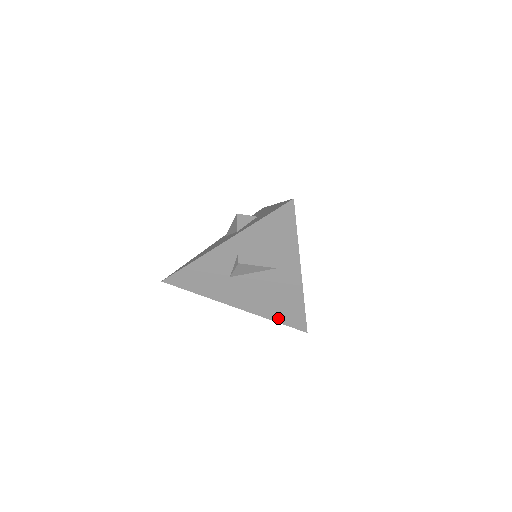
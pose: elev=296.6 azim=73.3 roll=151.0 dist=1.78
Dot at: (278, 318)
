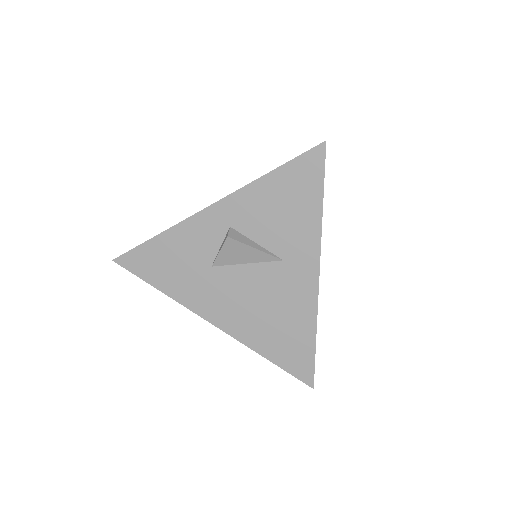
Dot at: (272, 353)
